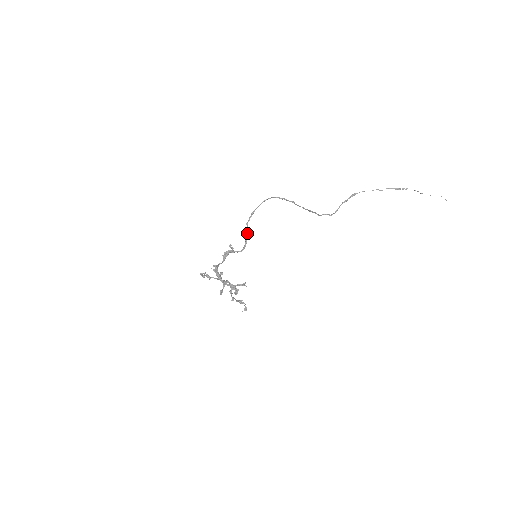
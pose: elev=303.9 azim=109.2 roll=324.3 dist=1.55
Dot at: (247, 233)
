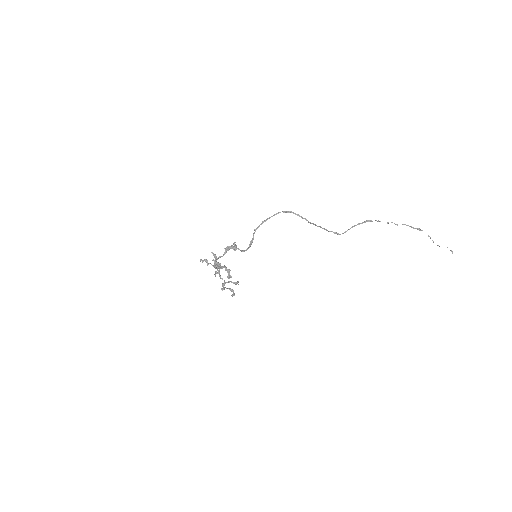
Dot at: (253, 239)
